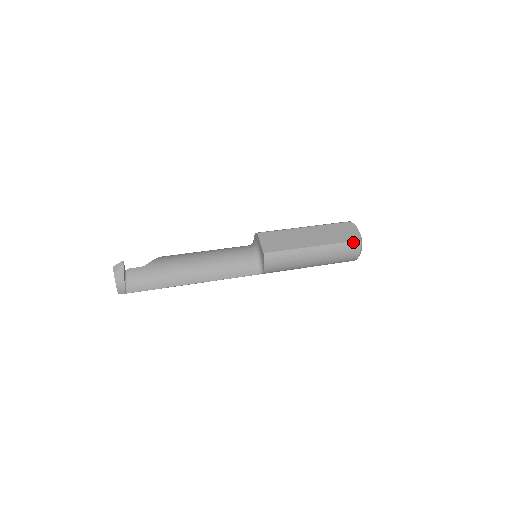
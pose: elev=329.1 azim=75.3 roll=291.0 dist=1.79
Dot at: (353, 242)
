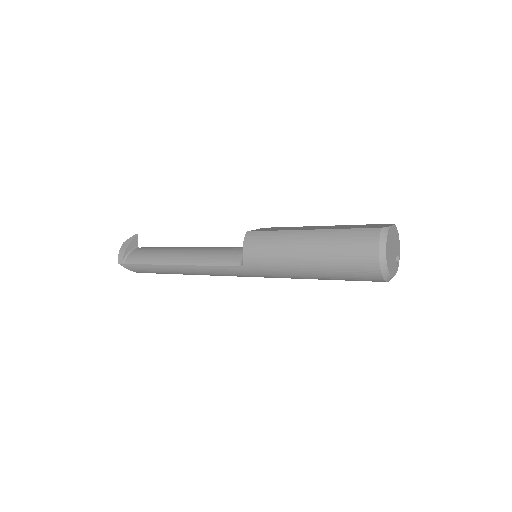
Dot at: (369, 229)
